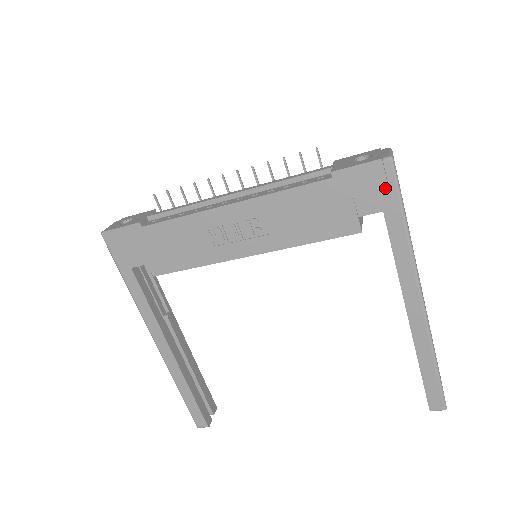
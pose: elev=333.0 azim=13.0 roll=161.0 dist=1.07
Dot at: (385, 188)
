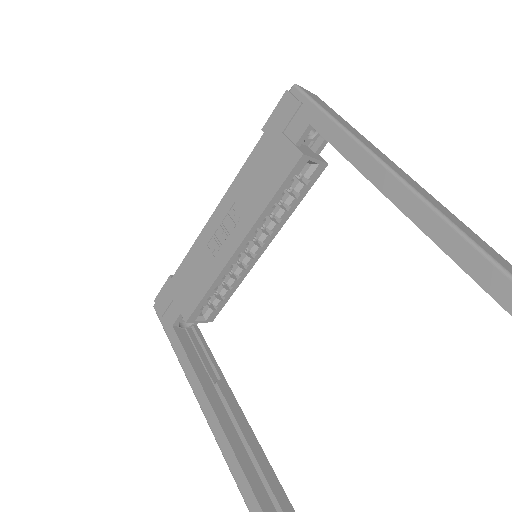
Dot at: (301, 107)
